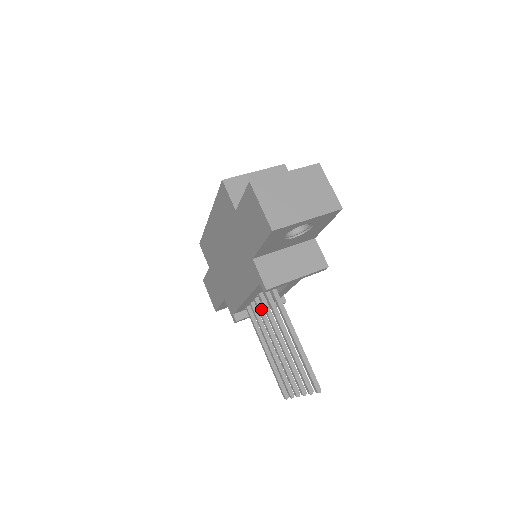
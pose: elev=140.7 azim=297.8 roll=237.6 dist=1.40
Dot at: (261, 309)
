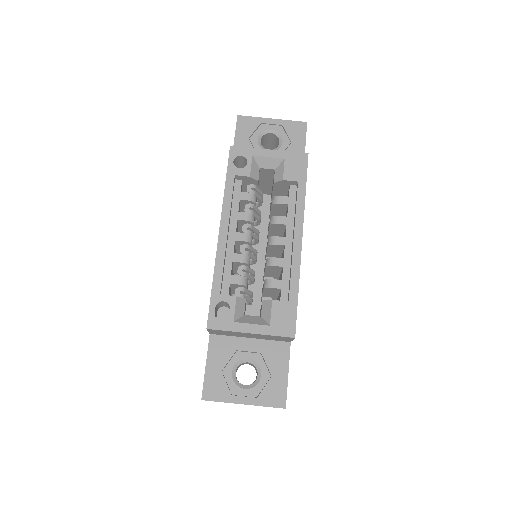
Dot at: occluded
